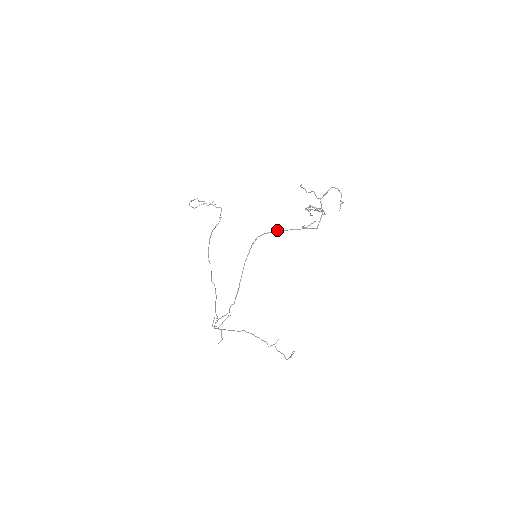
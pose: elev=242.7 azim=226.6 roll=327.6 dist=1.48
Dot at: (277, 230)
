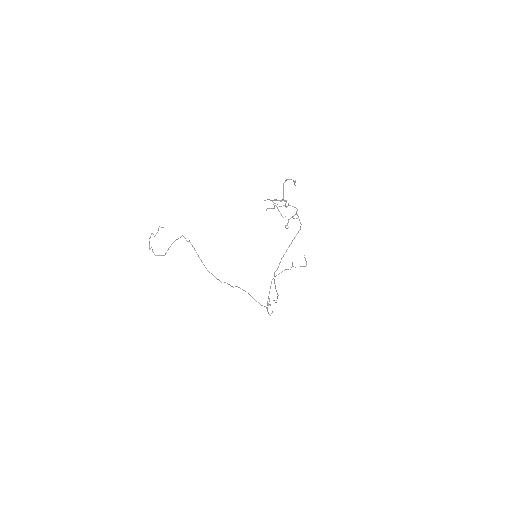
Dot at: (282, 257)
